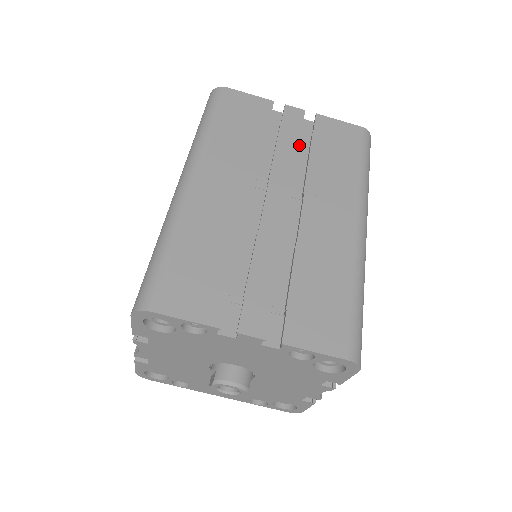
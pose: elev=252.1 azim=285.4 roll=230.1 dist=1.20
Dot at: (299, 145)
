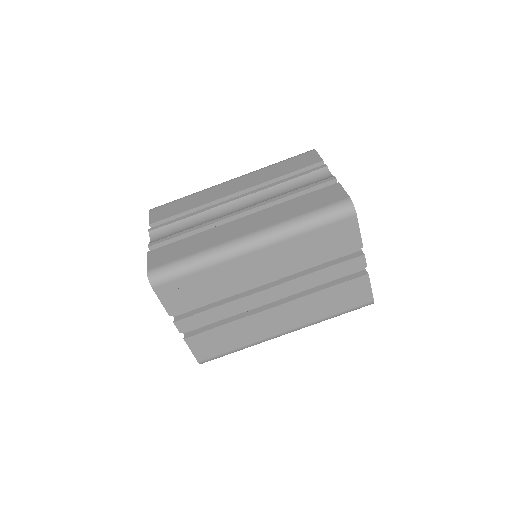
Dot at: occluded
